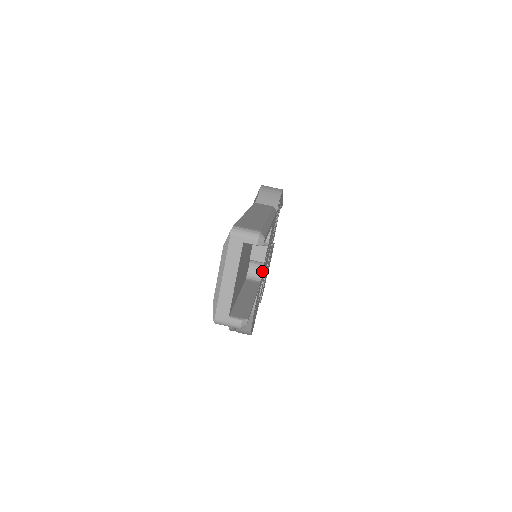
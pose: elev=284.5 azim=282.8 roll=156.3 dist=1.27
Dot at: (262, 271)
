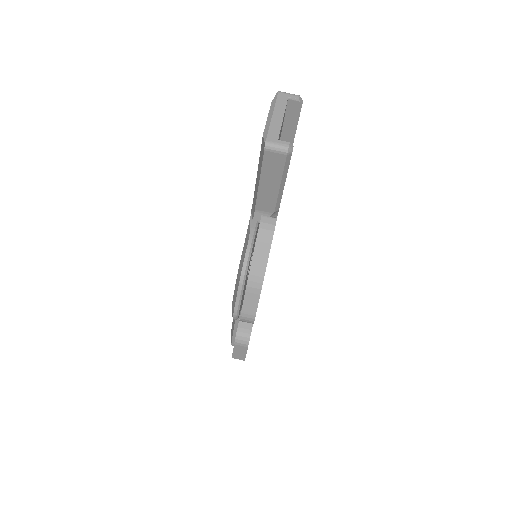
Dot at: occluded
